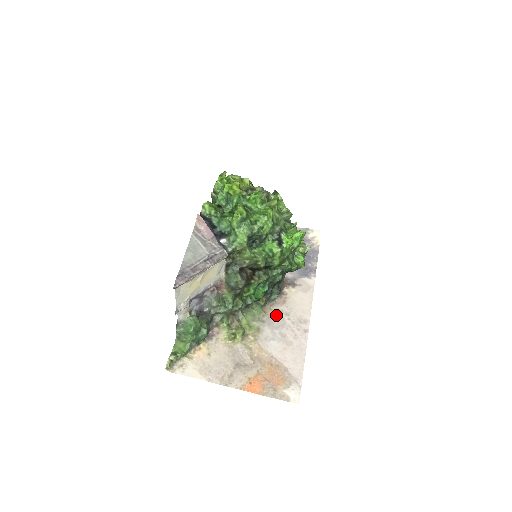
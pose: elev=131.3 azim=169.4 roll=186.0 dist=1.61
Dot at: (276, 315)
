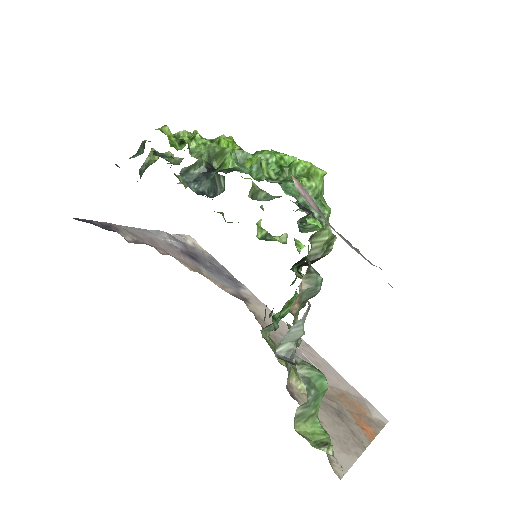
Dot at: (279, 339)
